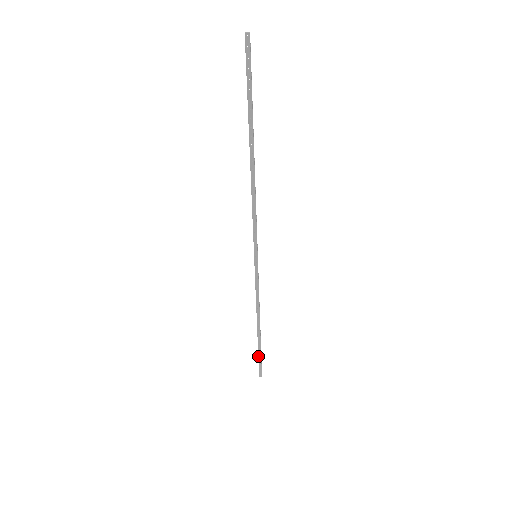
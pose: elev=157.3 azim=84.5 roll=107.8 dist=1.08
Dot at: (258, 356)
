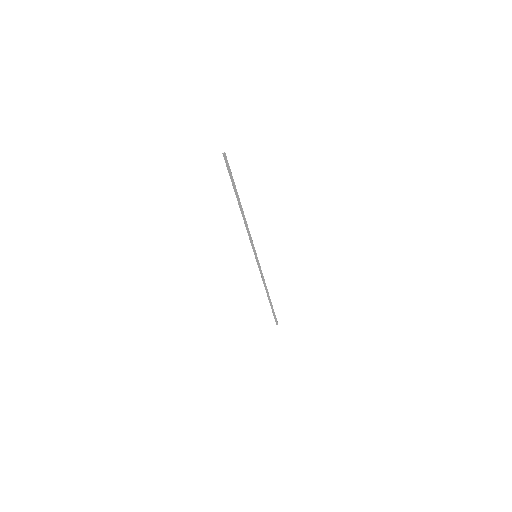
Dot at: (273, 313)
